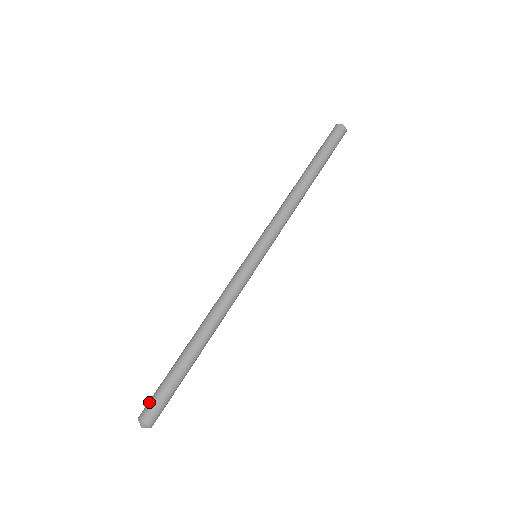
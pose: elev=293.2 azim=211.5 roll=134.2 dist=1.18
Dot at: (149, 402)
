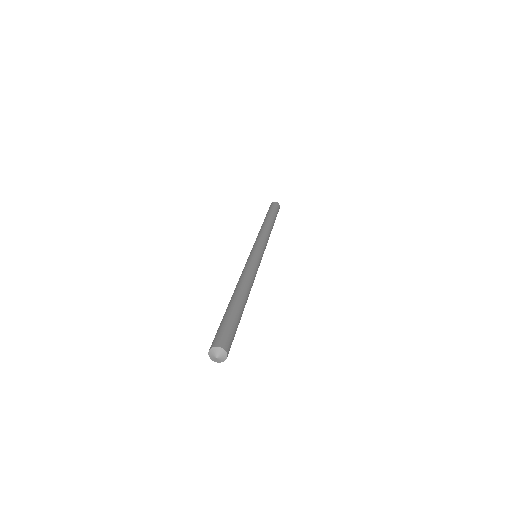
Dot at: occluded
